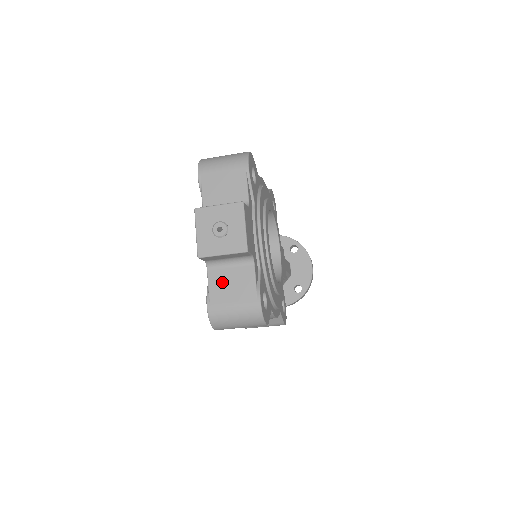
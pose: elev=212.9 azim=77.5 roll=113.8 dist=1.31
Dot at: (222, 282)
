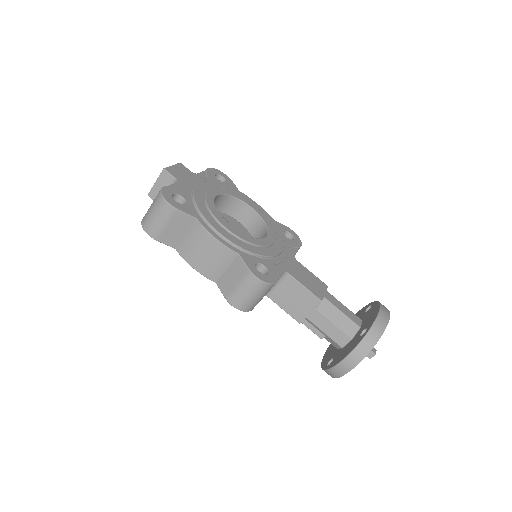
Dot at: occluded
